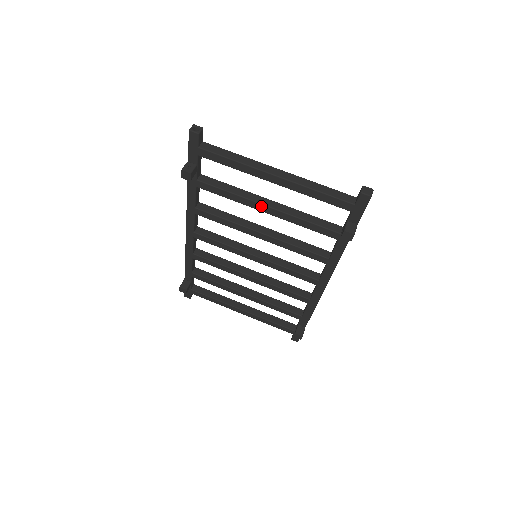
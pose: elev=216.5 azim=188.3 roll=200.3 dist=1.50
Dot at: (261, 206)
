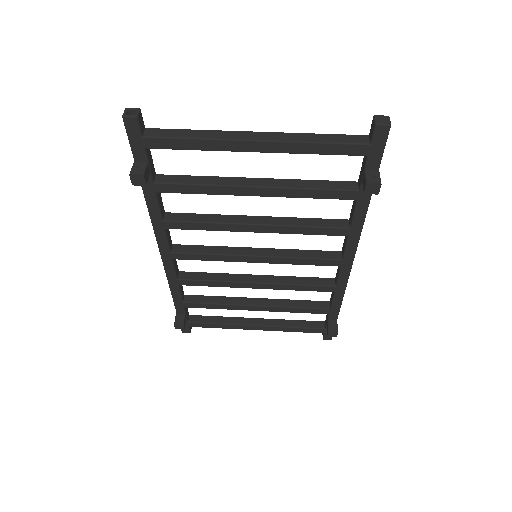
Dot at: (247, 189)
